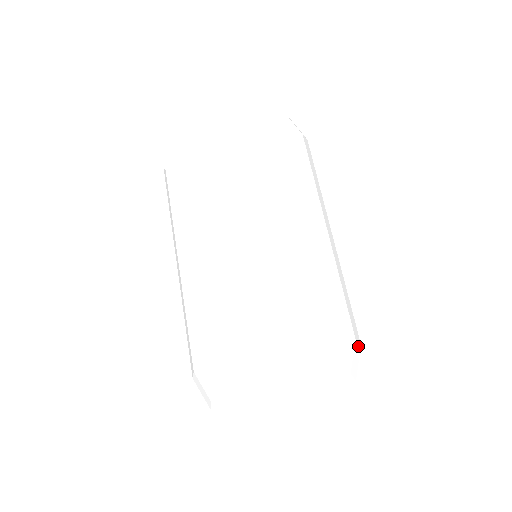
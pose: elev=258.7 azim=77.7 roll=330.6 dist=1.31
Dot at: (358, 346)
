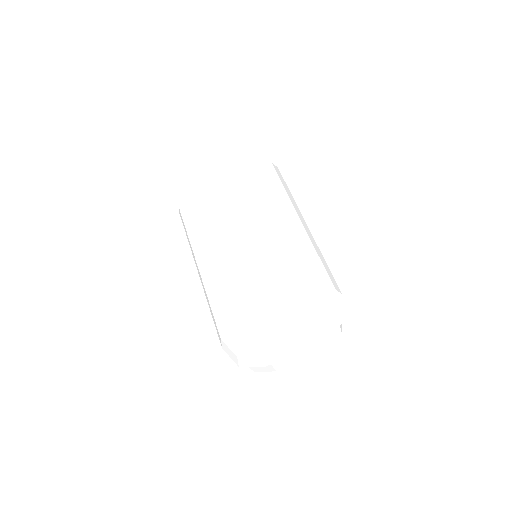
Dot at: (340, 295)
